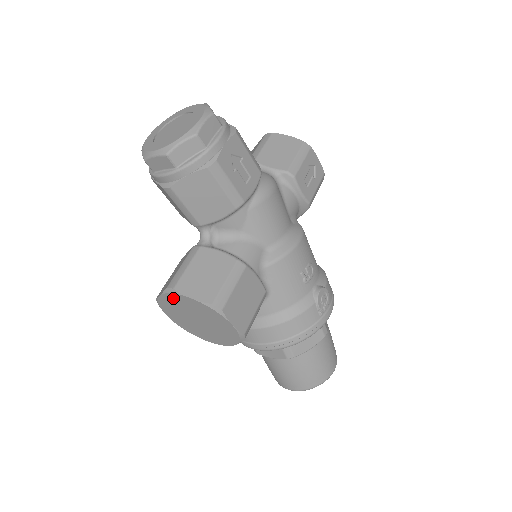
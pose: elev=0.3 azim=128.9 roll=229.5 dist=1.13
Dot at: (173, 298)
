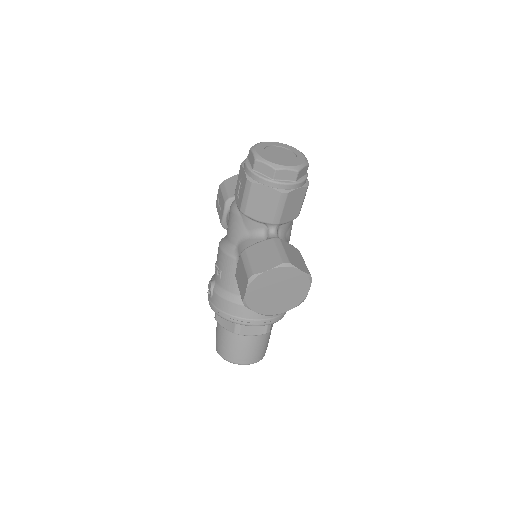
Dot at: (281, 271)
